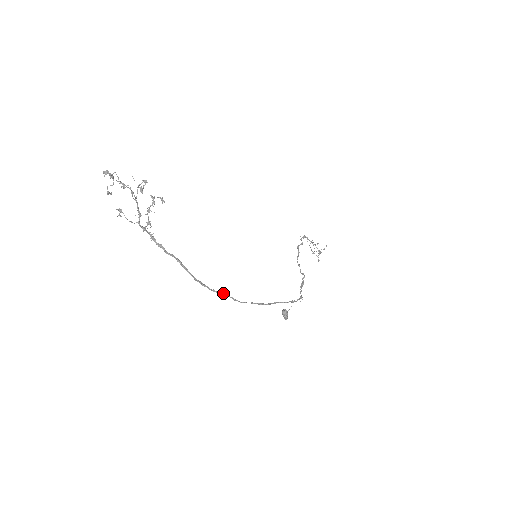
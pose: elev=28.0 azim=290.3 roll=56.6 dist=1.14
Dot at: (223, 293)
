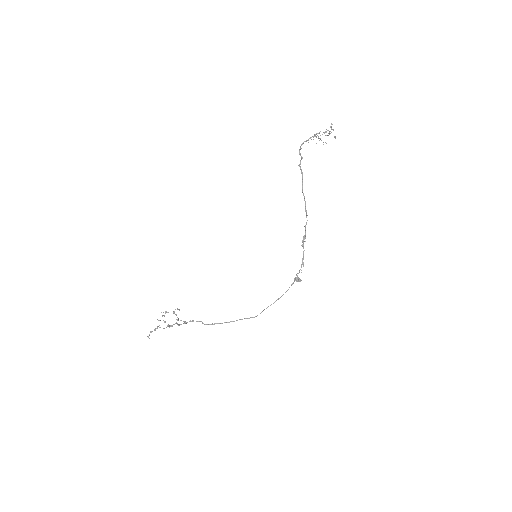
Dot at: occluded
